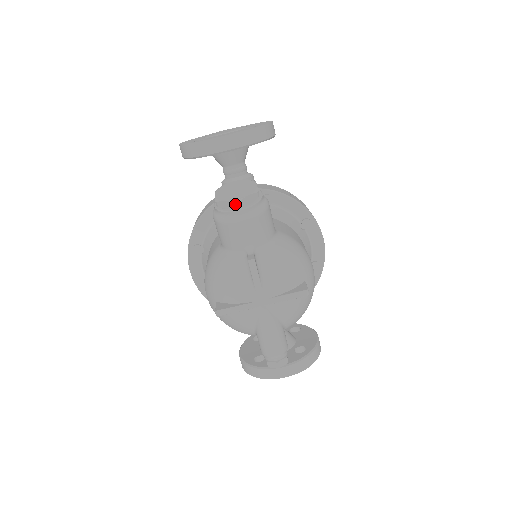
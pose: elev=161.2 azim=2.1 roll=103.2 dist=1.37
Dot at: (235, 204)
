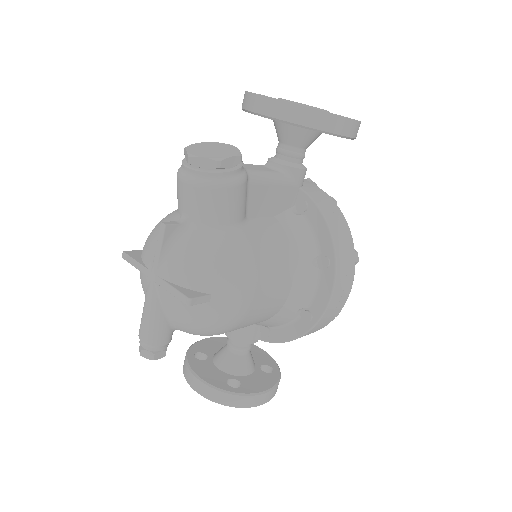
Dot at: (188, 158)
